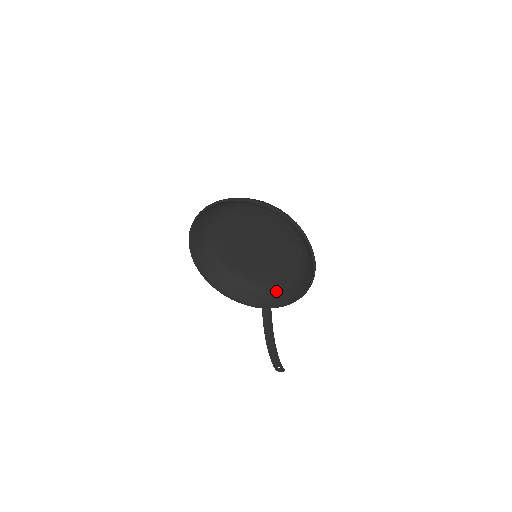
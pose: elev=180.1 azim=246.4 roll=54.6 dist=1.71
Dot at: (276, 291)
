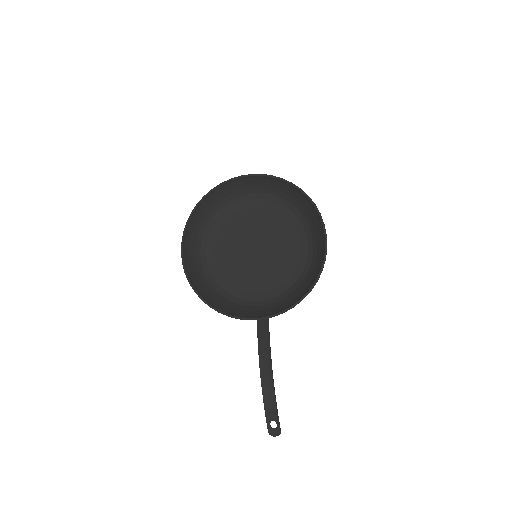
Dot at: (275, 304)
